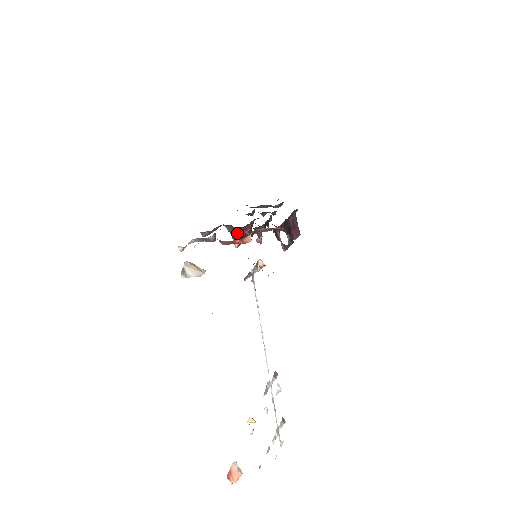
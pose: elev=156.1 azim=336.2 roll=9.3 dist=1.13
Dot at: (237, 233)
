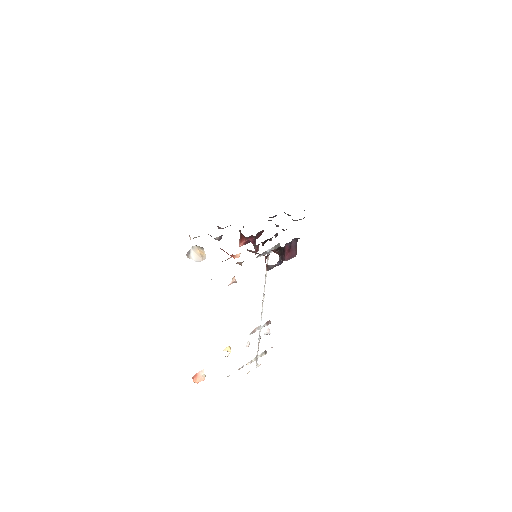
Dot at: (242, 238)
